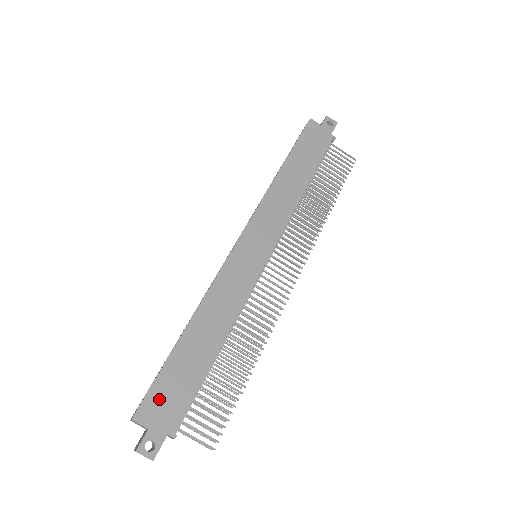
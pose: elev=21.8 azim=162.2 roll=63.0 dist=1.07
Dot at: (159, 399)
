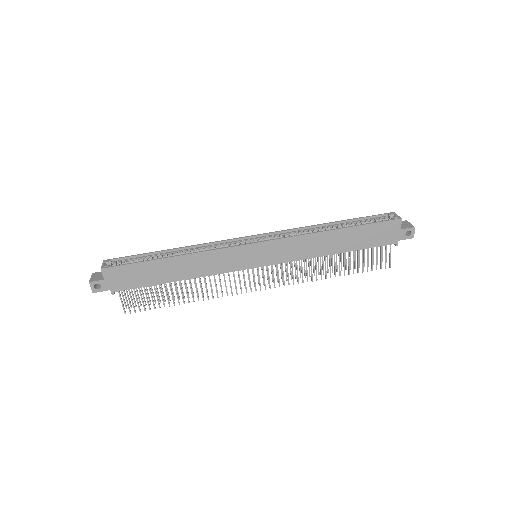
Dot at: (122, 273)
